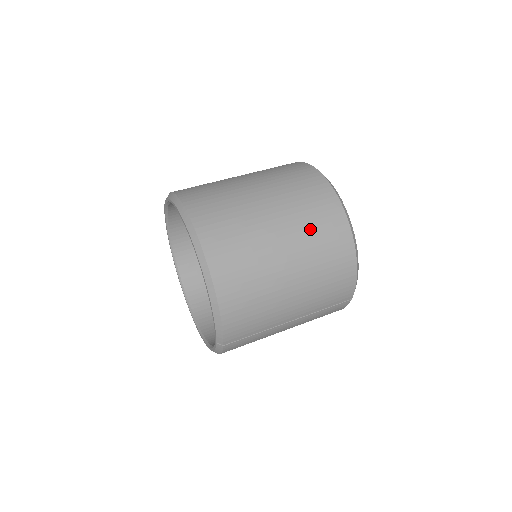
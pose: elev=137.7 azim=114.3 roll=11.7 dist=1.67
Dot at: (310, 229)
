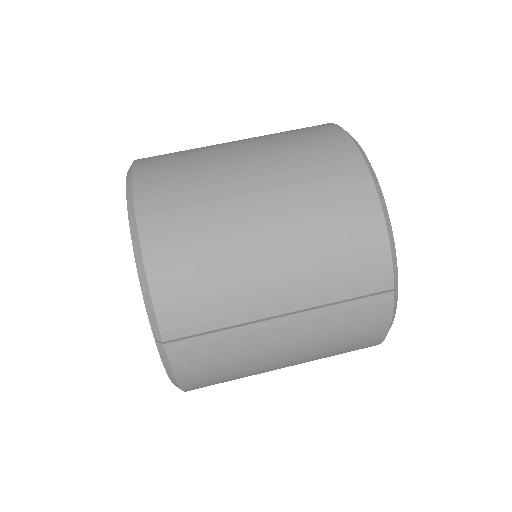
Dot at: (297, 162)
